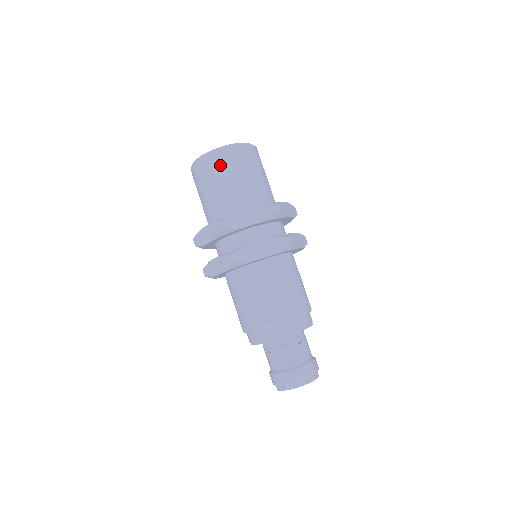
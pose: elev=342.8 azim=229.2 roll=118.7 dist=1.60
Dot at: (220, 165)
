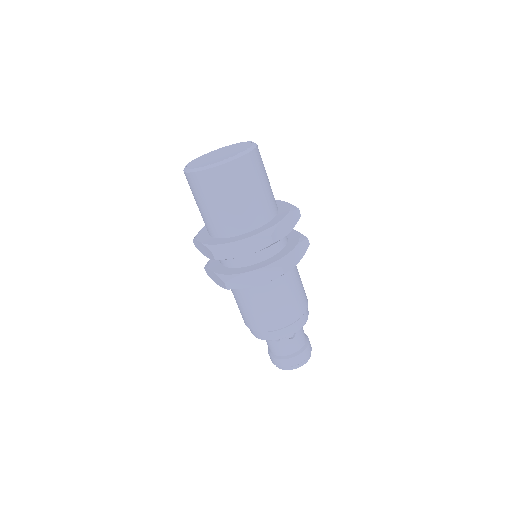
Dot at: (210, 186)
